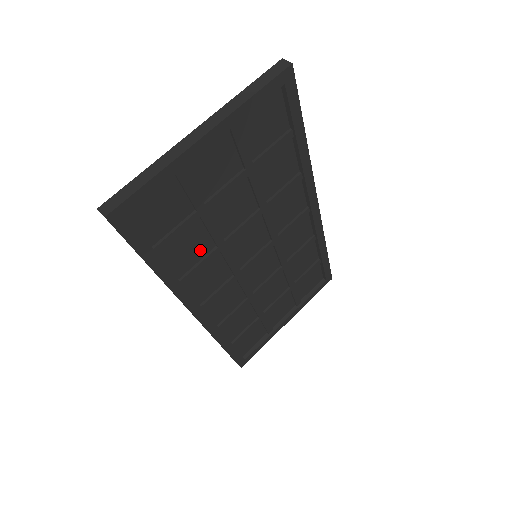
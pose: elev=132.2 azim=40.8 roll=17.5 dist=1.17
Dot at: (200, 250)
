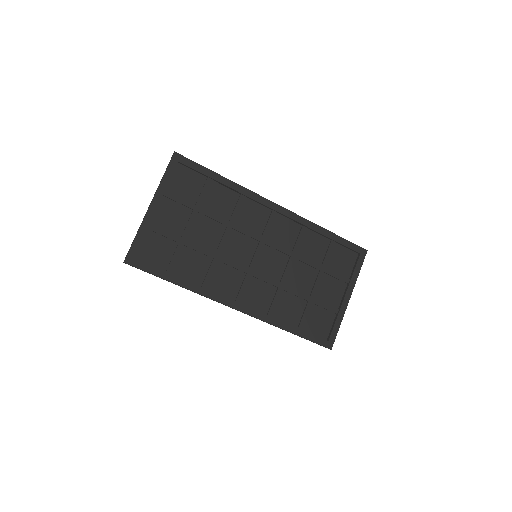
Dot at: (203, 265)
